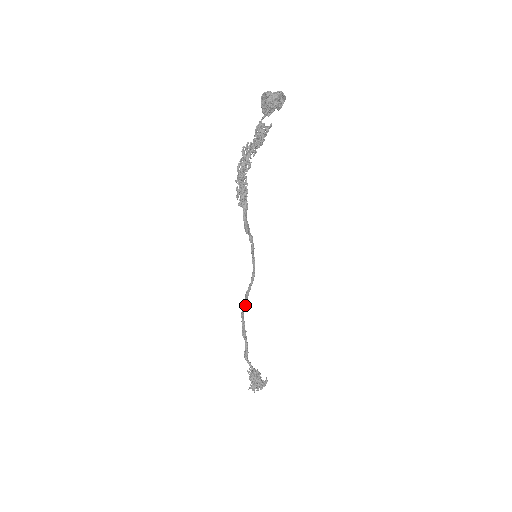
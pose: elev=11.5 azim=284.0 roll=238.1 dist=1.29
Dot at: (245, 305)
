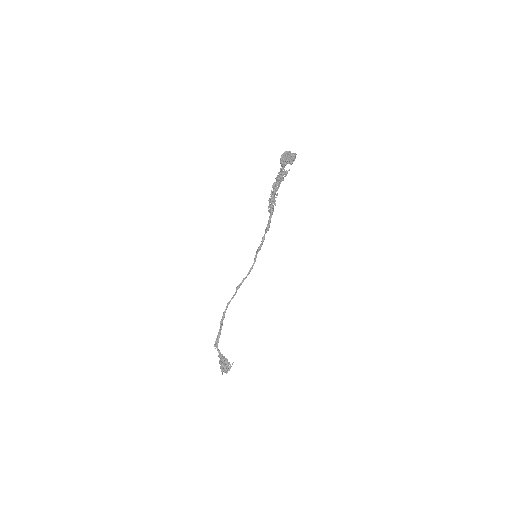
Dot at: occluded
